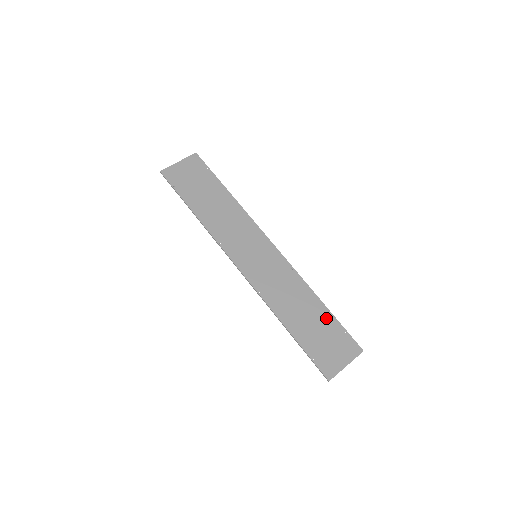
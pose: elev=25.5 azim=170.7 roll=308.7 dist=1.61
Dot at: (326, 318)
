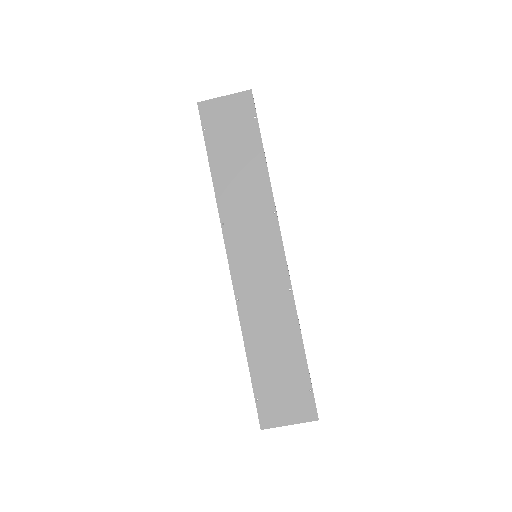
Dot at: (297, 364)
